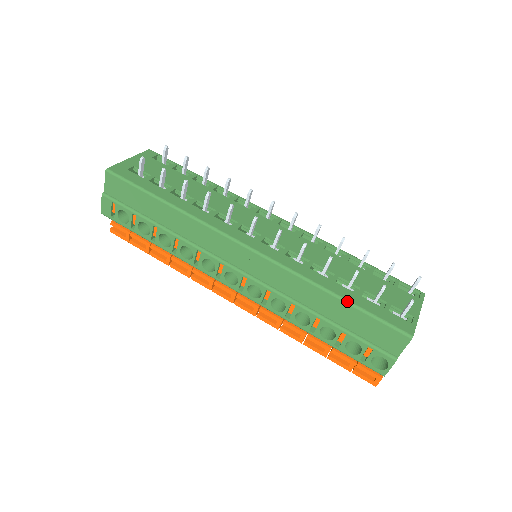
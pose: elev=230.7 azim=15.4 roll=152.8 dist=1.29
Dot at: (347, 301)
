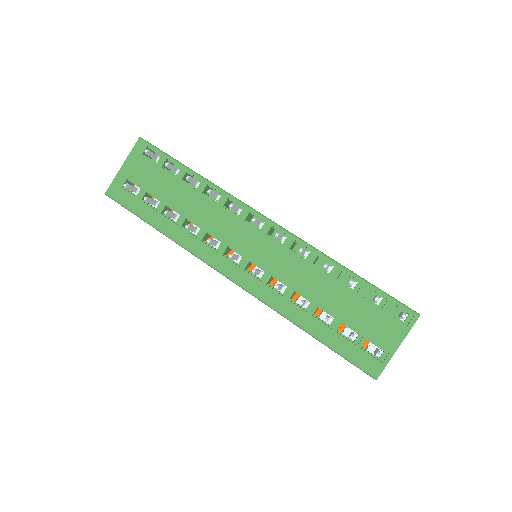
Dot at: (318, 340)
